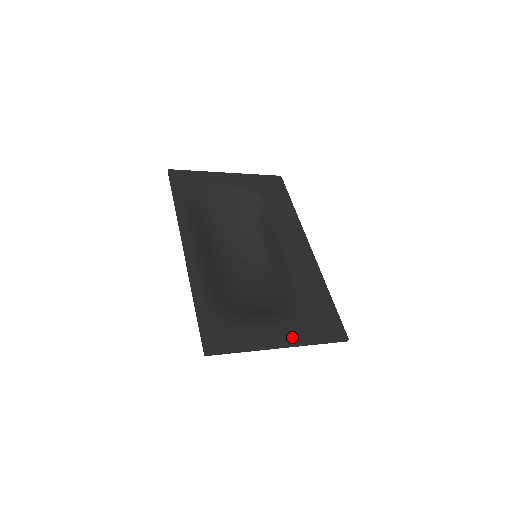
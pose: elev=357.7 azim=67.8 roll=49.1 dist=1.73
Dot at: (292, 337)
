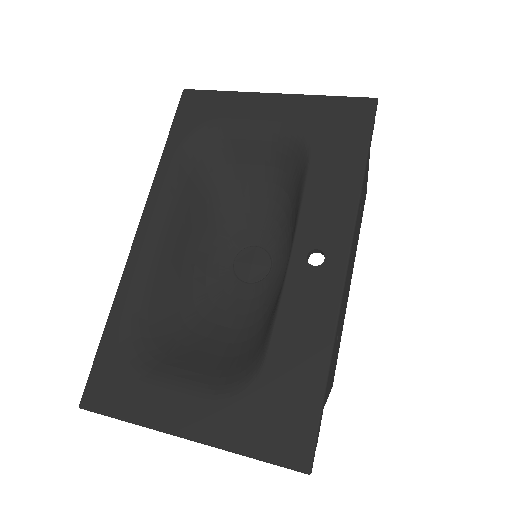
Dot at: (209, 429)
